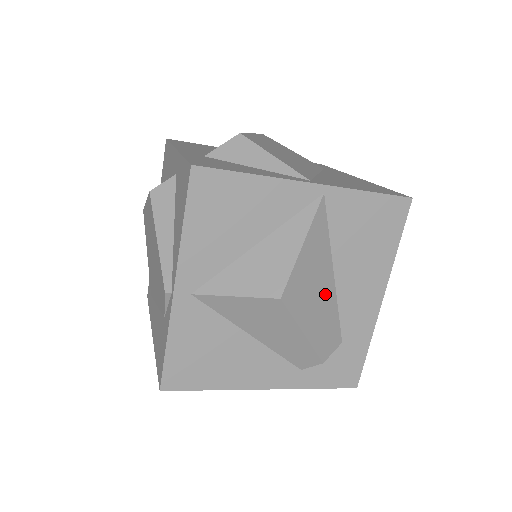
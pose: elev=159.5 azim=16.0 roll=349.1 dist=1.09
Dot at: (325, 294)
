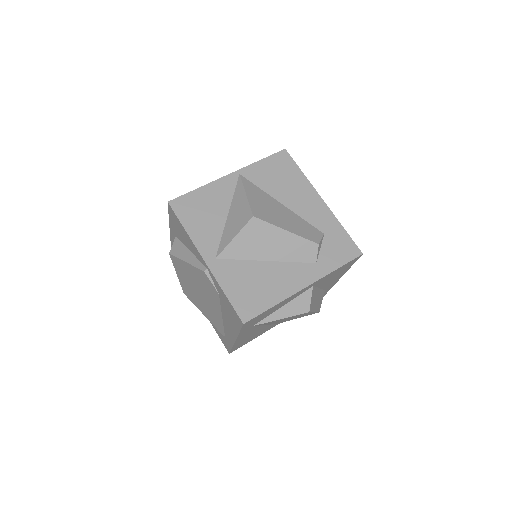
Dot at: (284, 213)
